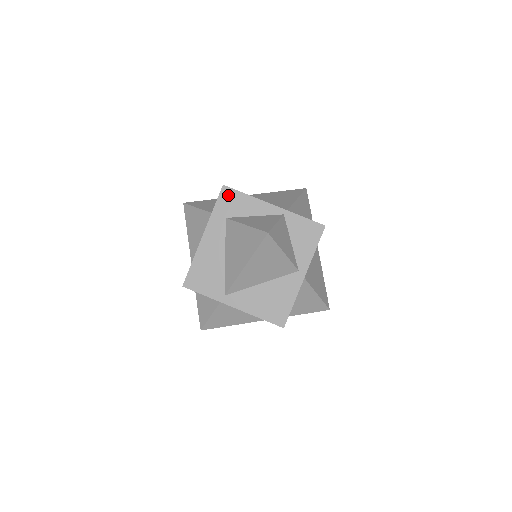
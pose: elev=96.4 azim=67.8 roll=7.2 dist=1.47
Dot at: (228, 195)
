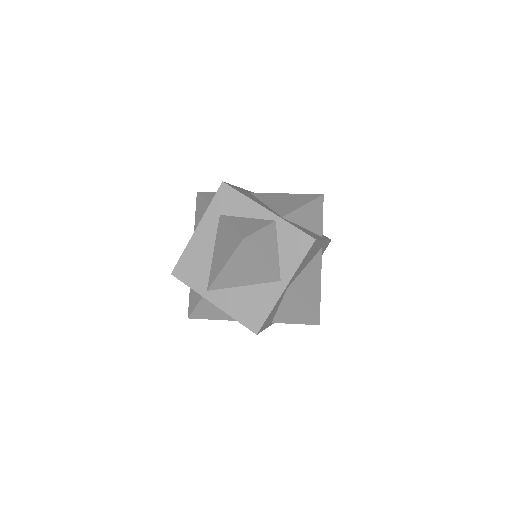
Dot at: (225, 192)
